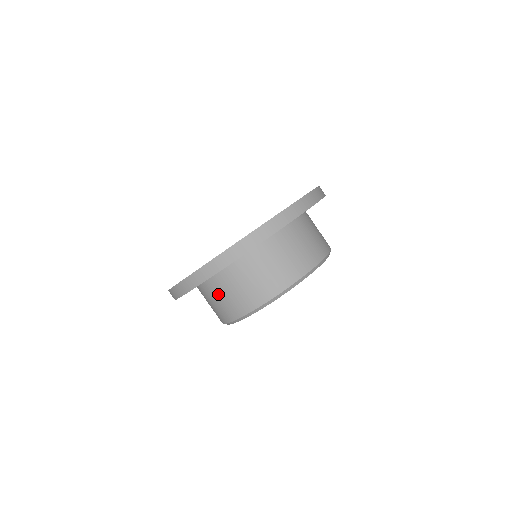
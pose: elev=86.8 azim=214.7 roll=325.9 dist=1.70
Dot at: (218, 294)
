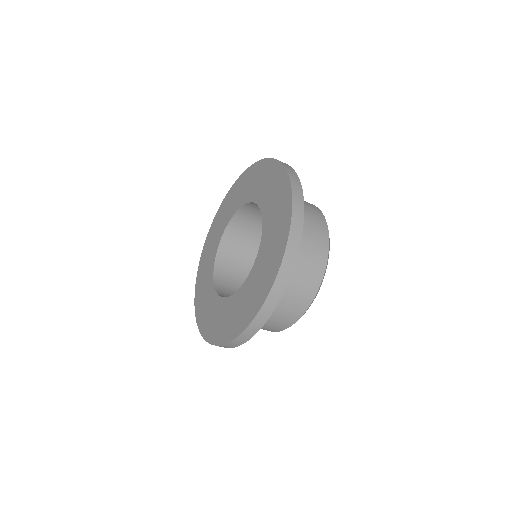
Dot at: occluded
